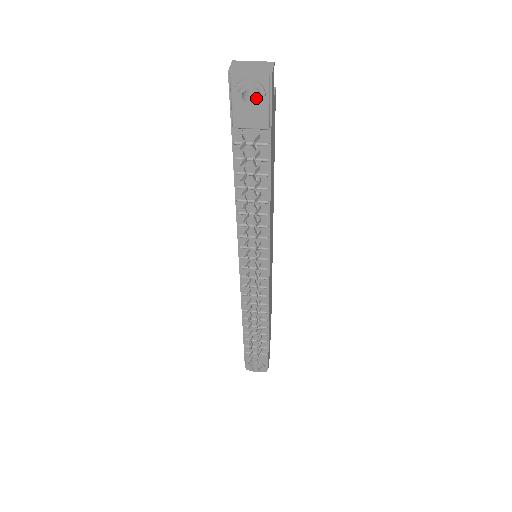
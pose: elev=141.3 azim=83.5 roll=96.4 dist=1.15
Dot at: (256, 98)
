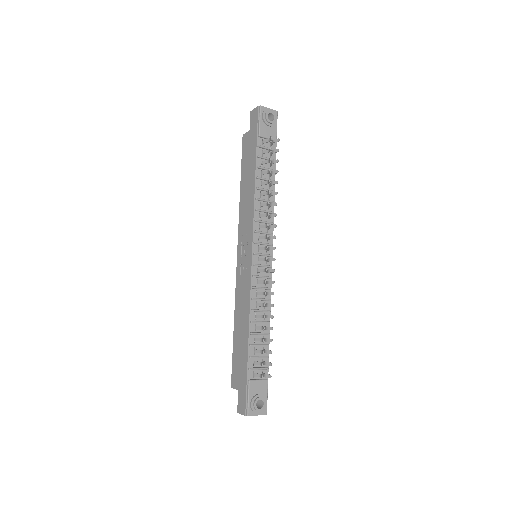
Dot at: (274, 119)
